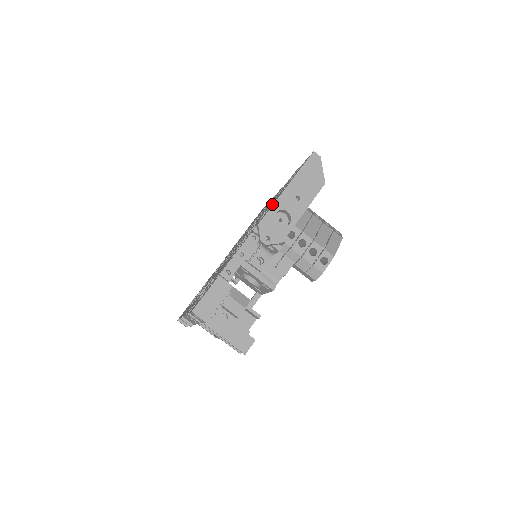
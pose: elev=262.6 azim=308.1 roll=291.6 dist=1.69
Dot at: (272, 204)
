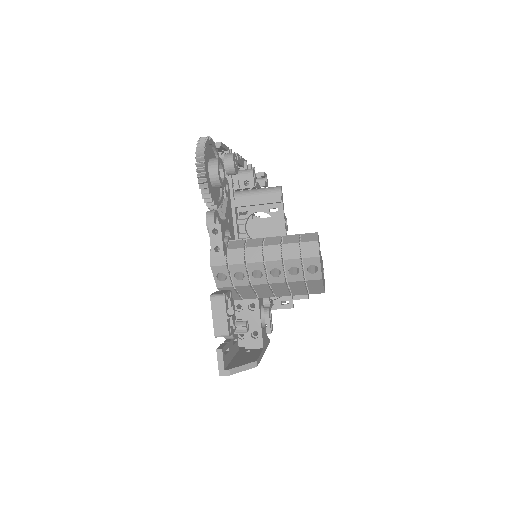
Dot at: occluded
